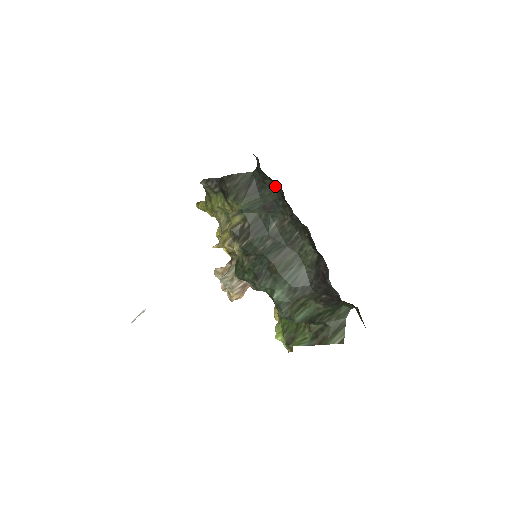
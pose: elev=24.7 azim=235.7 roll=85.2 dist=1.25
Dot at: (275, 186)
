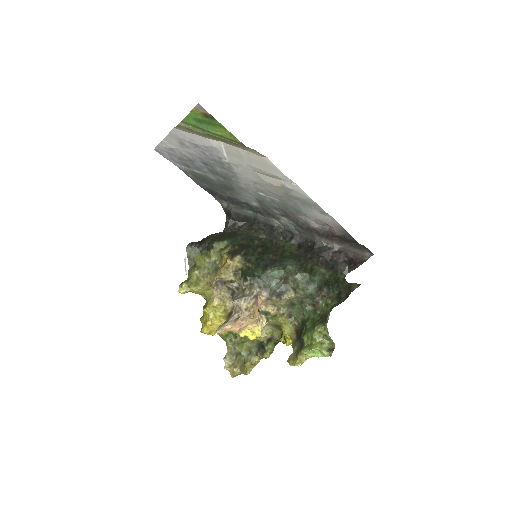
Dot at: (244, 227)
